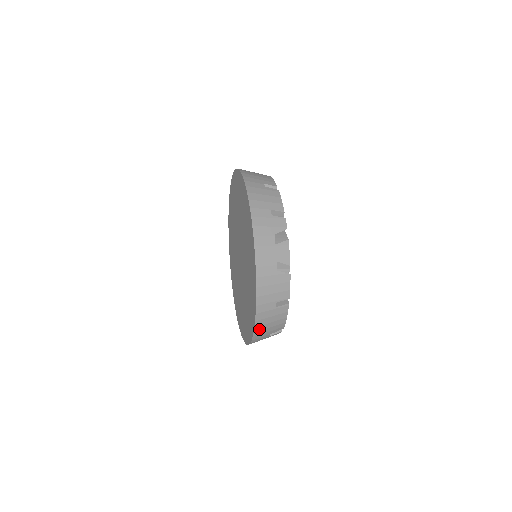
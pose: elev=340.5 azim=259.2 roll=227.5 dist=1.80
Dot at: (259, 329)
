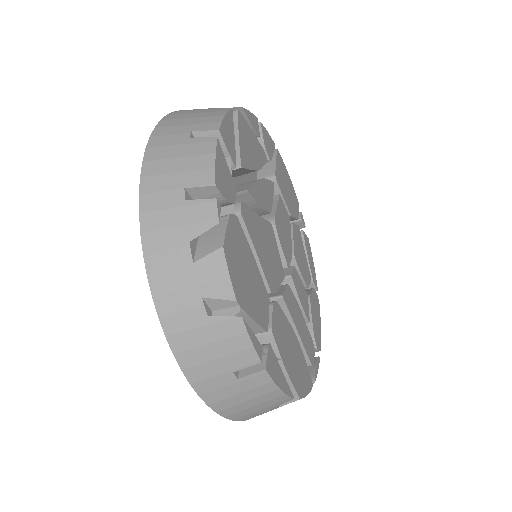
Dot at: (231, 411)
